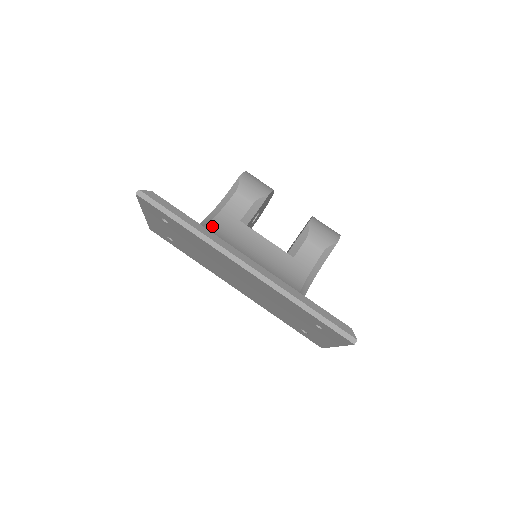
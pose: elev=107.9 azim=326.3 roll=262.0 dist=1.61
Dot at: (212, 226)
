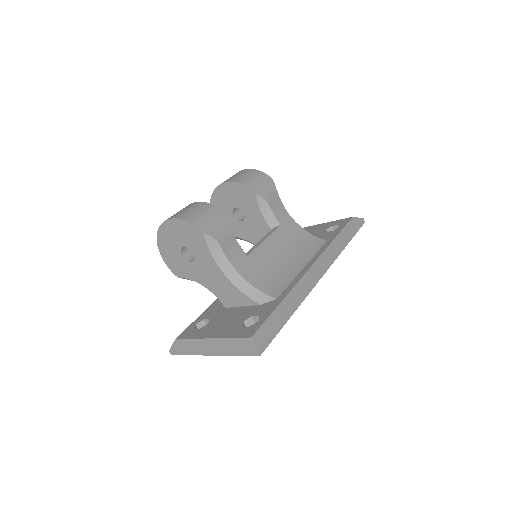
Dot at: (262, 287)
